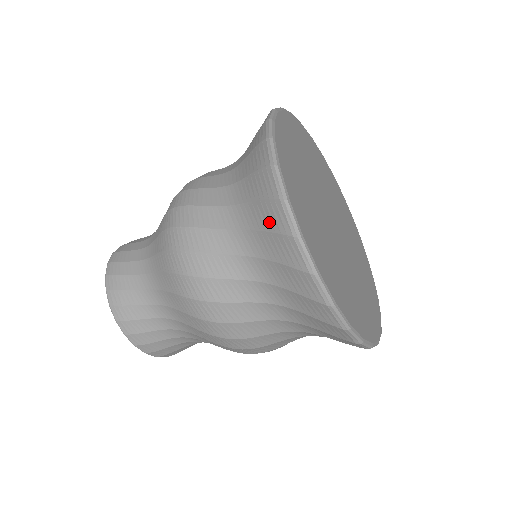
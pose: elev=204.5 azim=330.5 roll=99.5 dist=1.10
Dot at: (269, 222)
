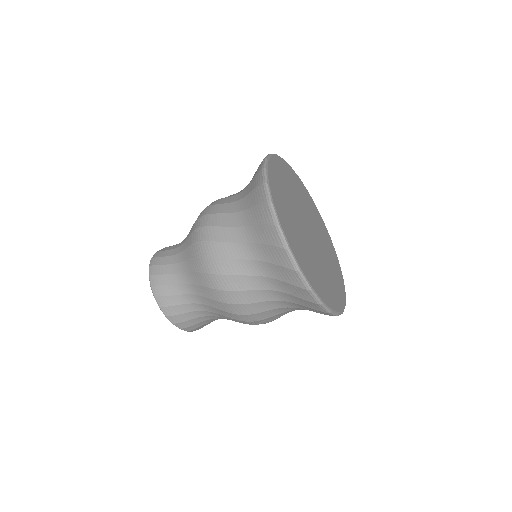
Dot at: (268, 239)
